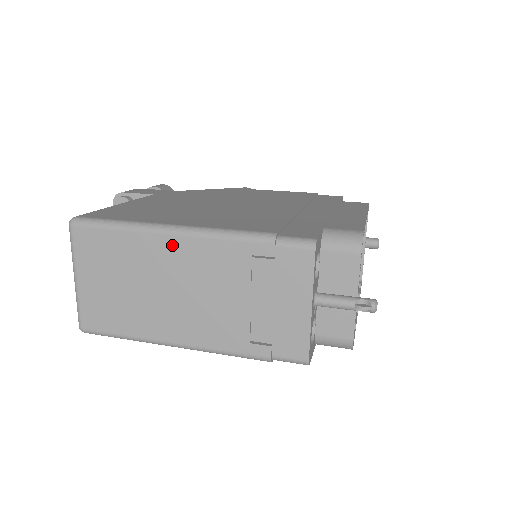
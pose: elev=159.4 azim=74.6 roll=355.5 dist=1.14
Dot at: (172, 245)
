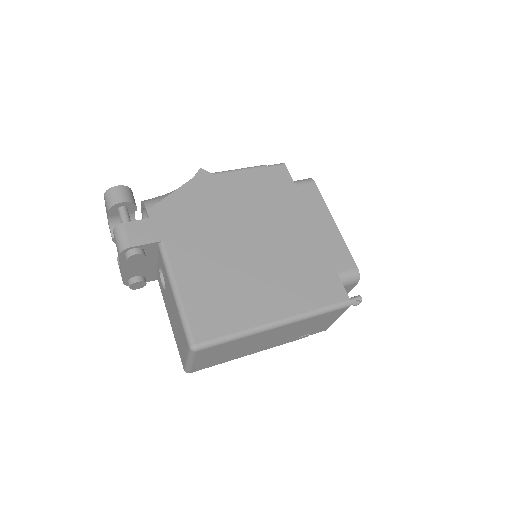
Dot at: (269, 332)
